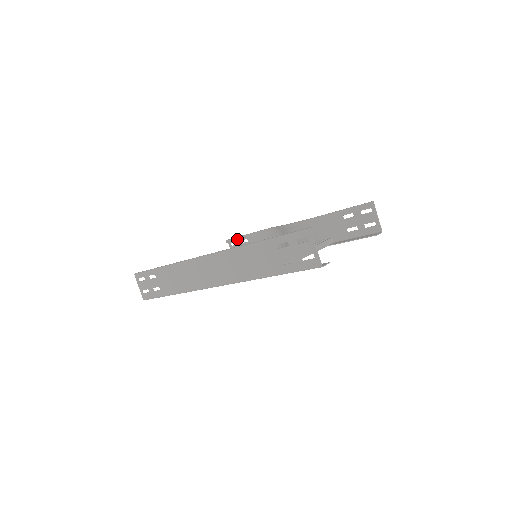
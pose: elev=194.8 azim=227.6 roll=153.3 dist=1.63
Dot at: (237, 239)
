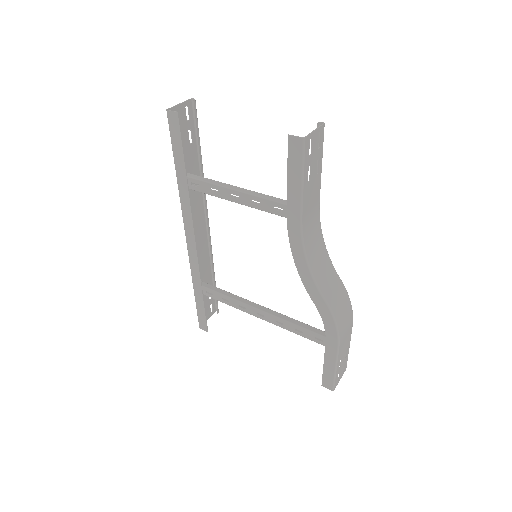
Dot at: occluded
